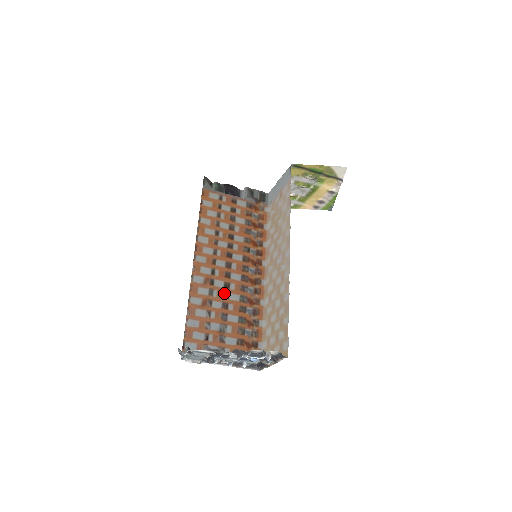
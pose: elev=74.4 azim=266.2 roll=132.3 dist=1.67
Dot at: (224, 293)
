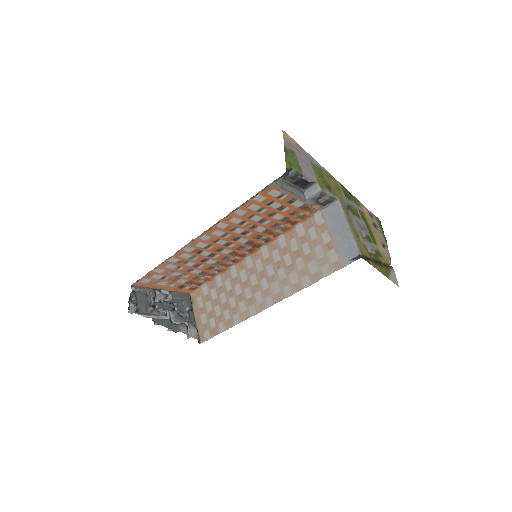
Dot at: (204, 259)
